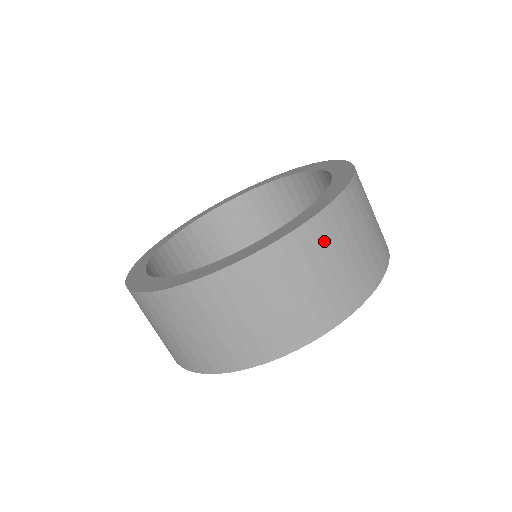
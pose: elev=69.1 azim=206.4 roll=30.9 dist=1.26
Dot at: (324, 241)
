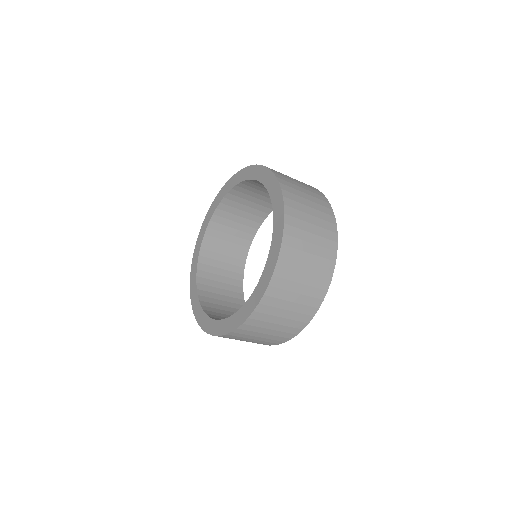
Dot at: (294, 253)
